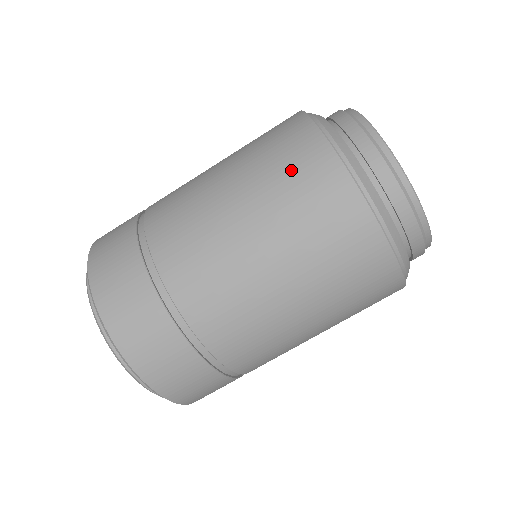
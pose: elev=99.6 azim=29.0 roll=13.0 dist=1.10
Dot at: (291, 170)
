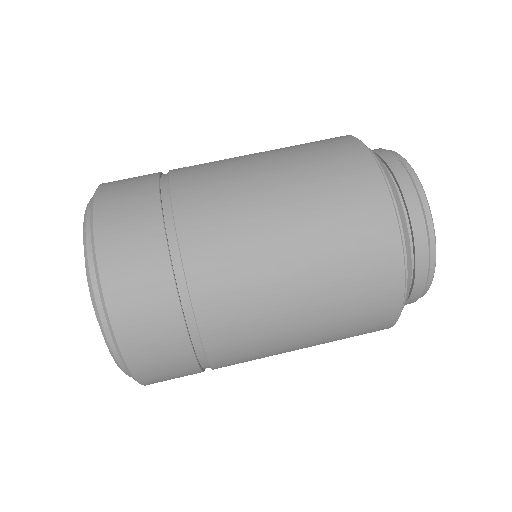
Dot at: (338, 178)
